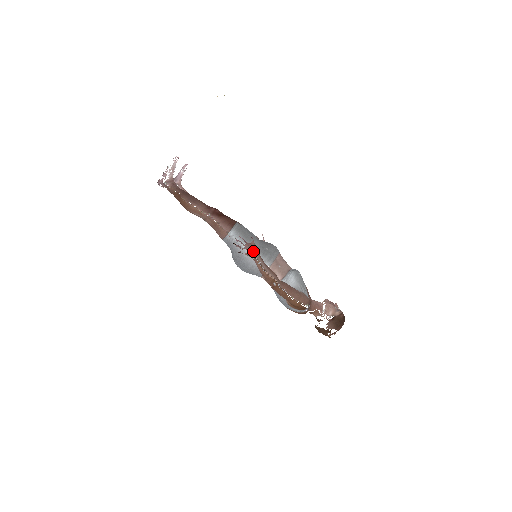
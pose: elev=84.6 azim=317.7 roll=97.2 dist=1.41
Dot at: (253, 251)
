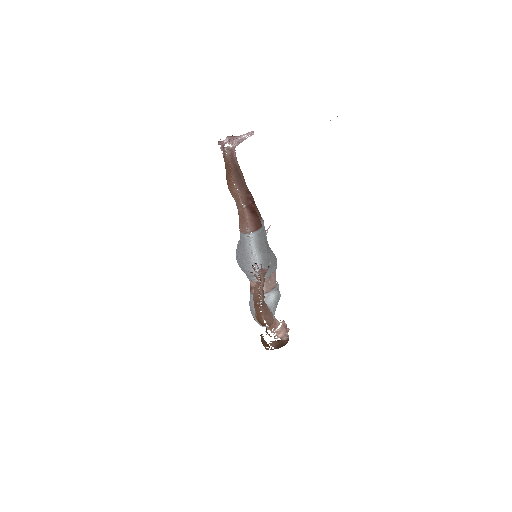
Dot at: (262, 277)
